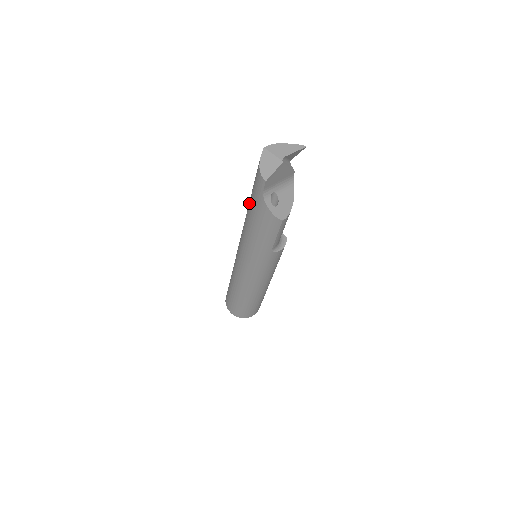
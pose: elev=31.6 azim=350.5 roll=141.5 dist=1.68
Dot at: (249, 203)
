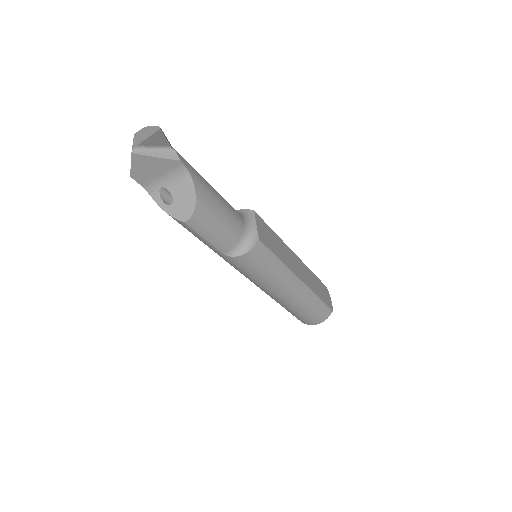
Dot at: occluded
